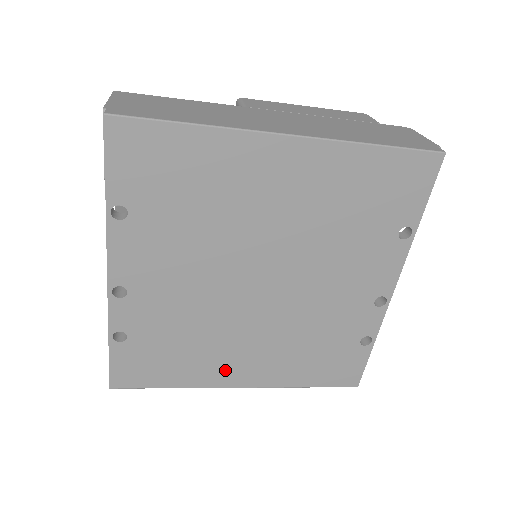
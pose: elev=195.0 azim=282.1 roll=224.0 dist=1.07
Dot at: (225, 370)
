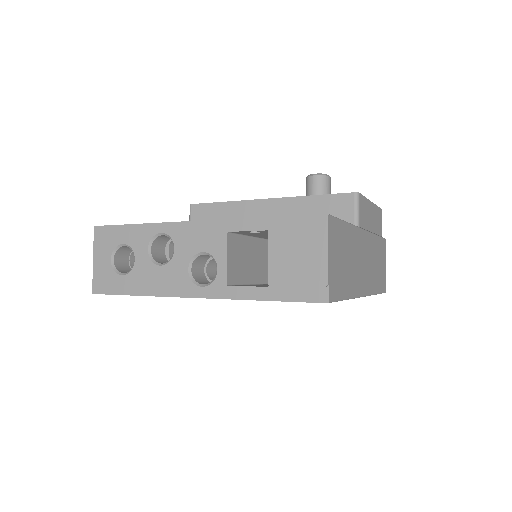
Dot at: occluded
